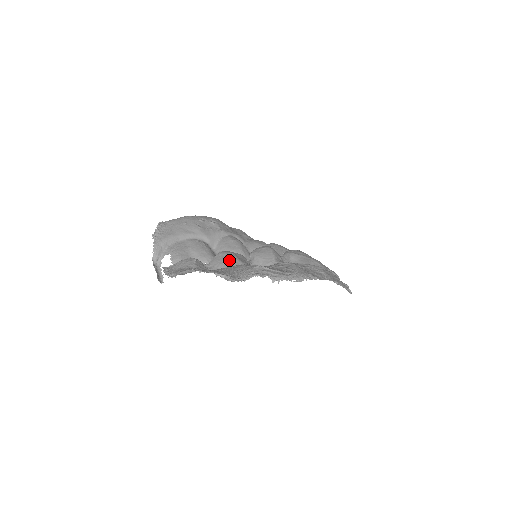
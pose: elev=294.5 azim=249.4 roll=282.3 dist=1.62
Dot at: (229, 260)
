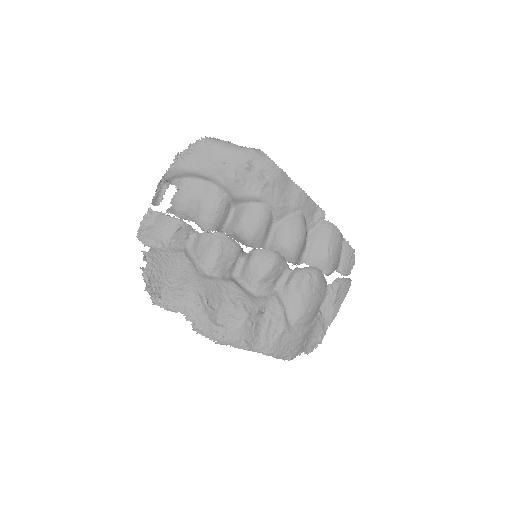
Dot at: (207, 255)
